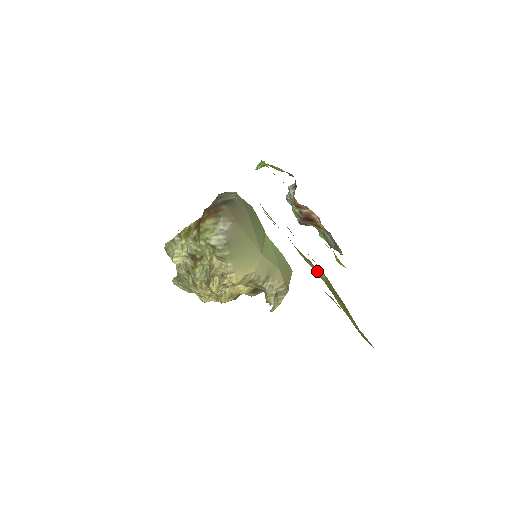
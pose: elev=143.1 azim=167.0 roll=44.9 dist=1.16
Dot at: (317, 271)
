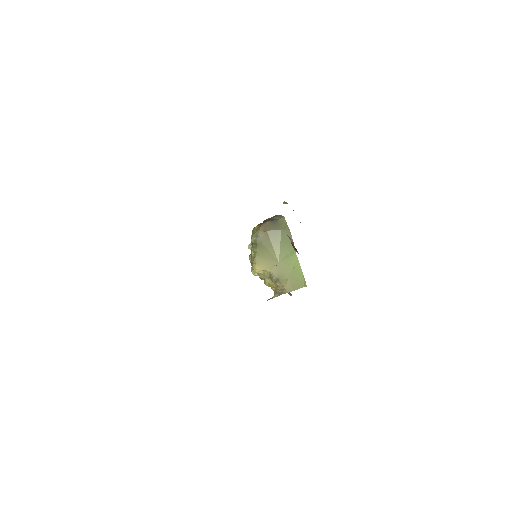
Dot at: occluded
